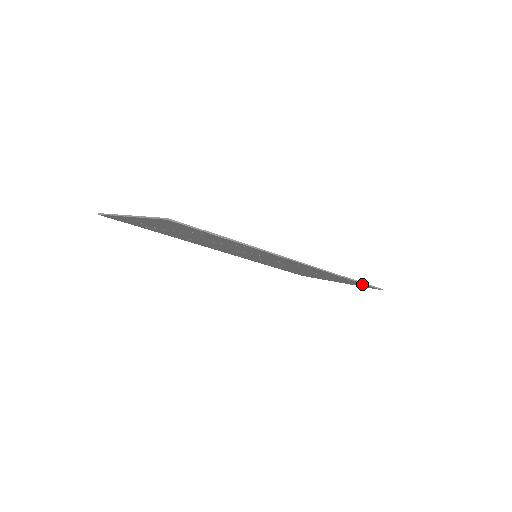
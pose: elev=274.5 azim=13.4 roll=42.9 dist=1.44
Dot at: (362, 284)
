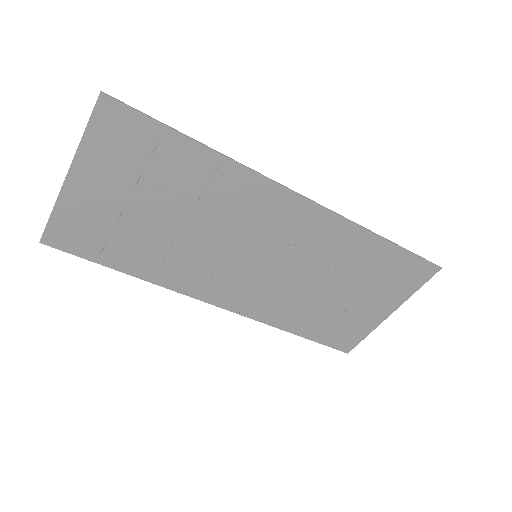
Dot at: (409, 260)
